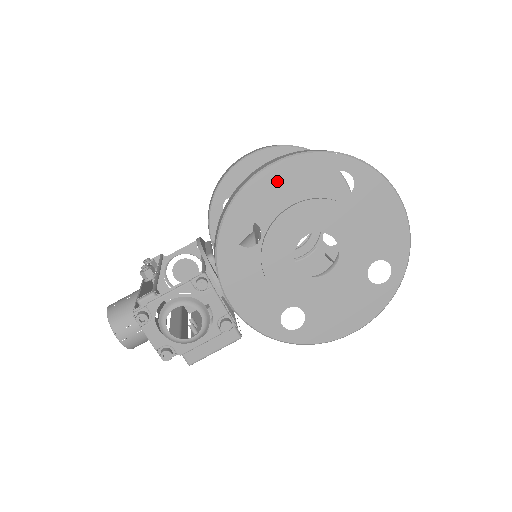
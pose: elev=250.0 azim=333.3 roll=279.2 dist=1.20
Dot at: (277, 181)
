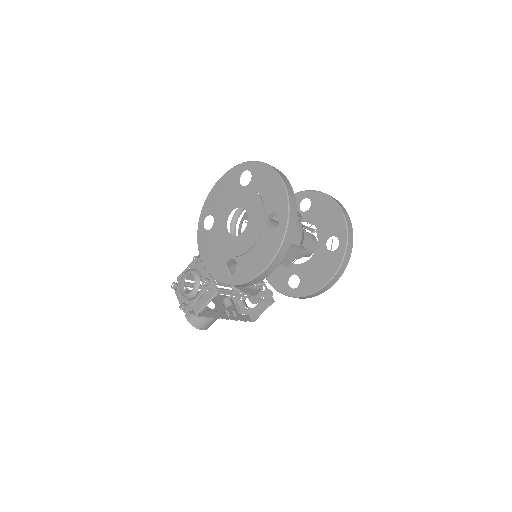
Dot at: (218, 190)
